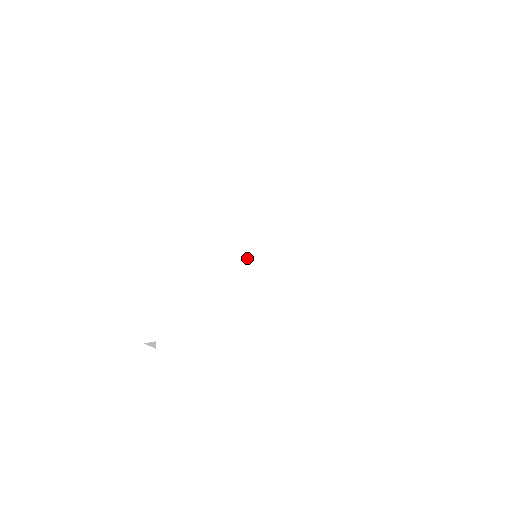
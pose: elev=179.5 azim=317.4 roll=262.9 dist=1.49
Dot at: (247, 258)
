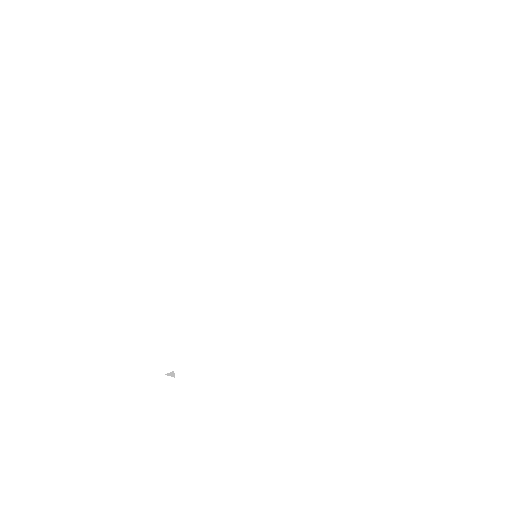
Dot at: (245, 261)
